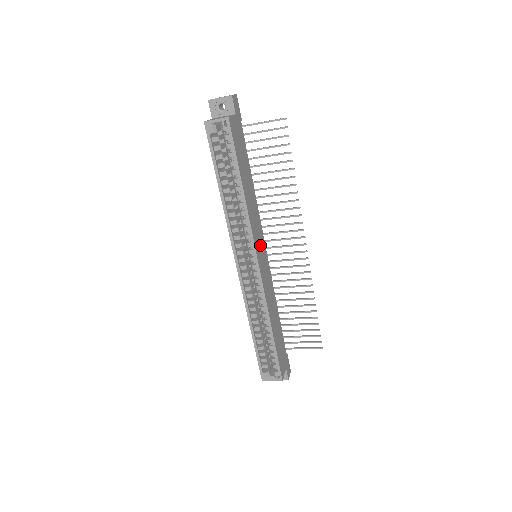
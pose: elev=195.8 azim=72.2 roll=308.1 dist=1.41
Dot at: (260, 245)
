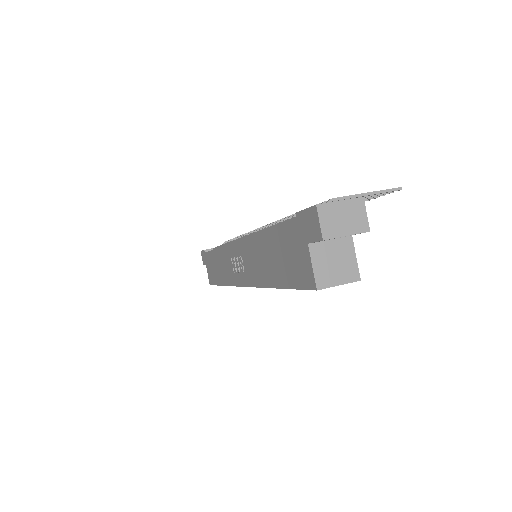
Dot at: occluded
